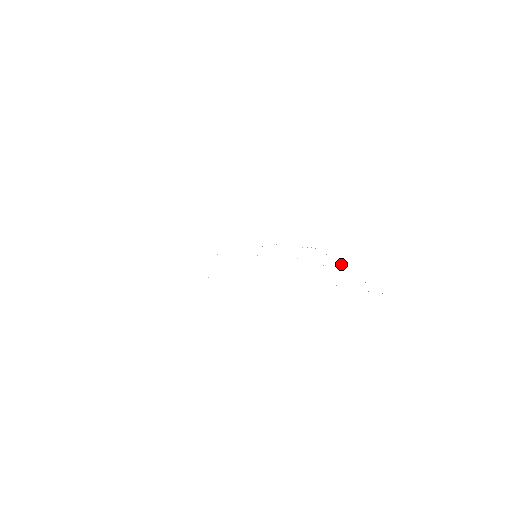
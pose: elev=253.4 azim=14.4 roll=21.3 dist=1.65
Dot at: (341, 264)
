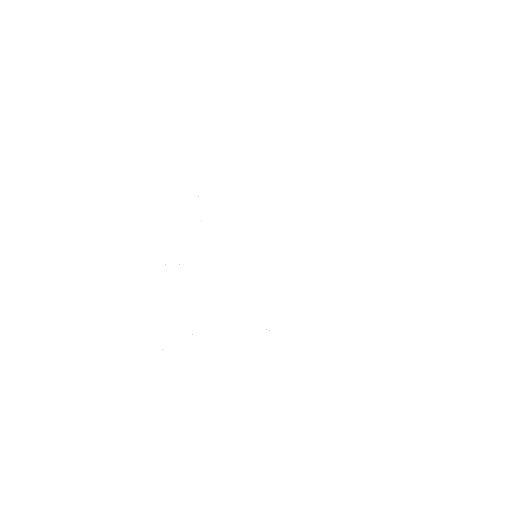
Dot at: occluded
